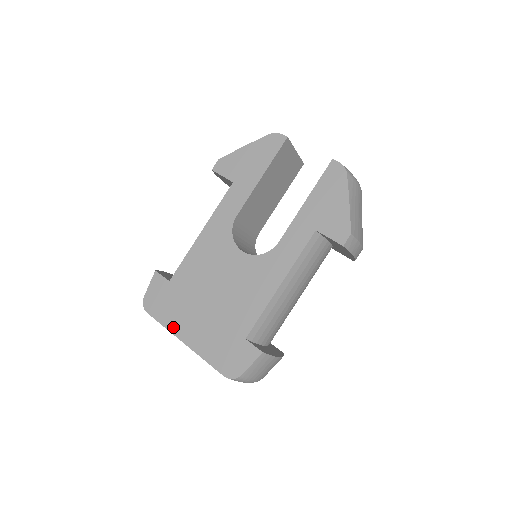
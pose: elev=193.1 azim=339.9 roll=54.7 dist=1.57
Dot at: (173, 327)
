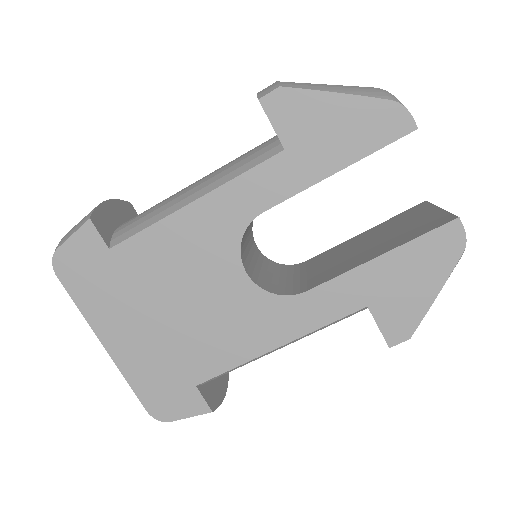
Dot at: (94, 318)
